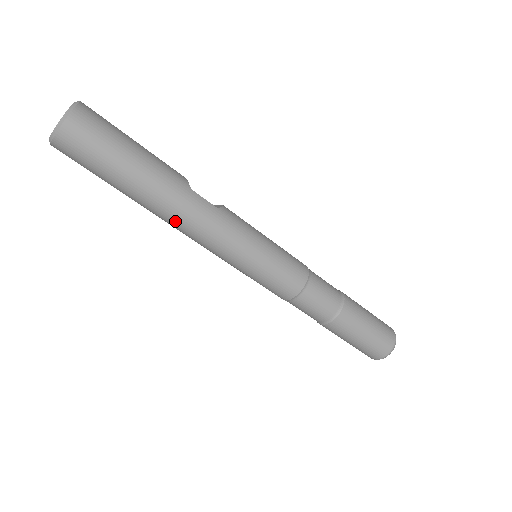
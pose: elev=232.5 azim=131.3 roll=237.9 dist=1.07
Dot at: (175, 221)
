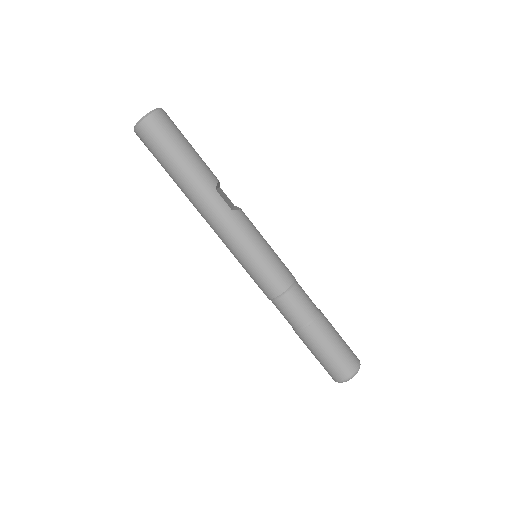
Dot at: (198, 209)
